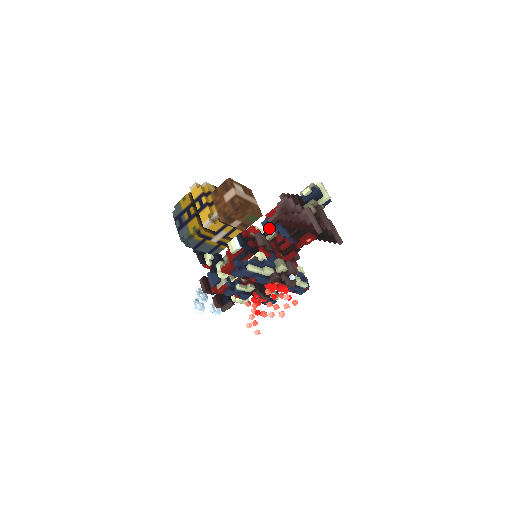
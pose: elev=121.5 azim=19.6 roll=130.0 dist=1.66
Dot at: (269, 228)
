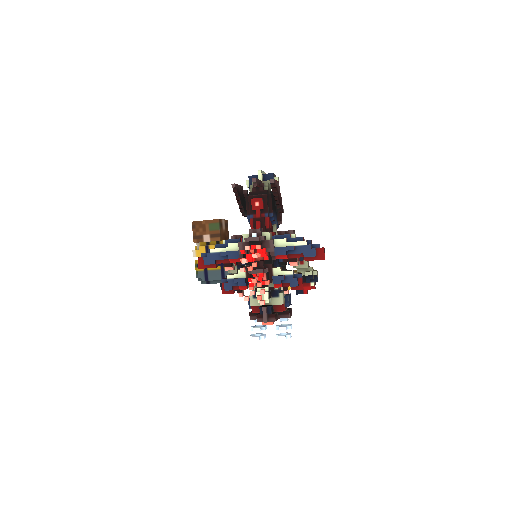
Dot at: occluded
